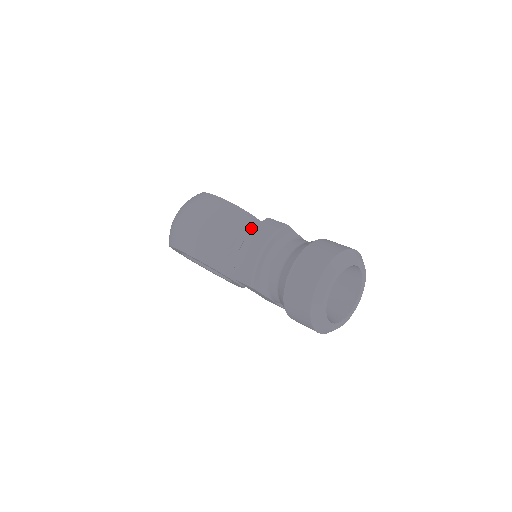
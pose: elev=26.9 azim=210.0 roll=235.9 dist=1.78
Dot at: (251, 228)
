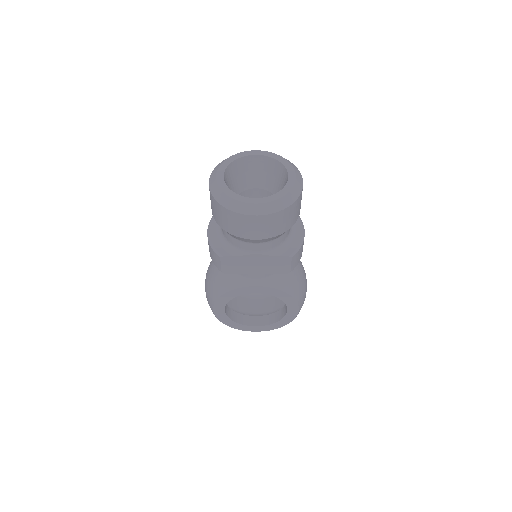
Dot at: occluded
